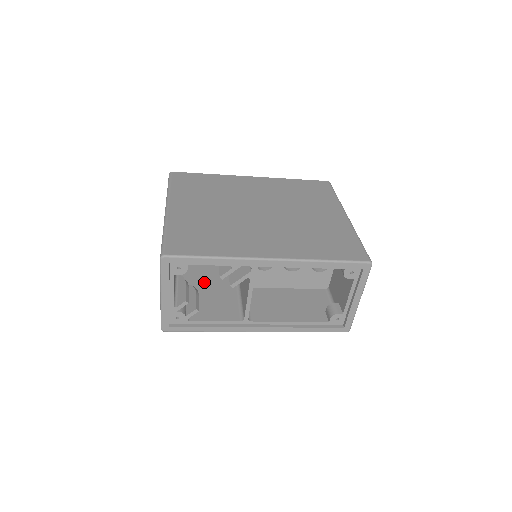
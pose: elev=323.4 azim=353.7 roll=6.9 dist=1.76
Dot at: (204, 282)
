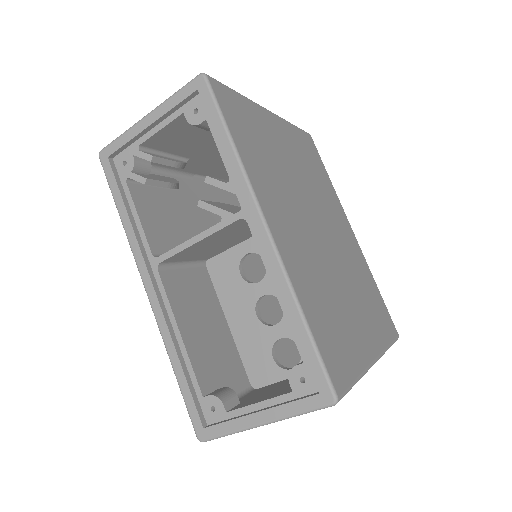
Dot at: (191, 209)
